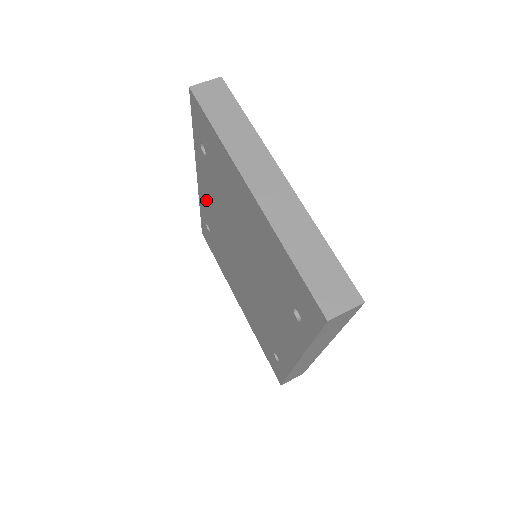
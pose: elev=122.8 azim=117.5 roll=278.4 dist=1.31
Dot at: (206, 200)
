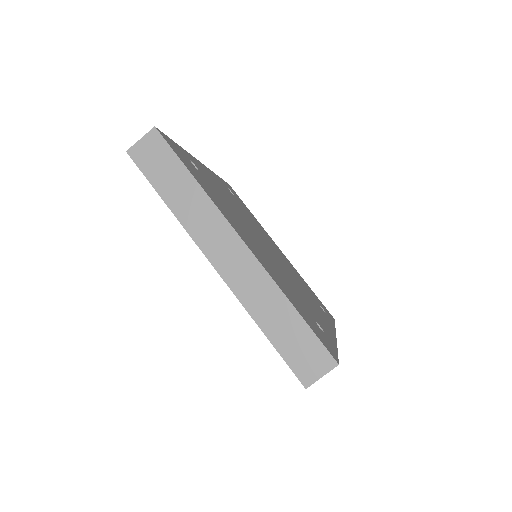
Dot at: occluded
